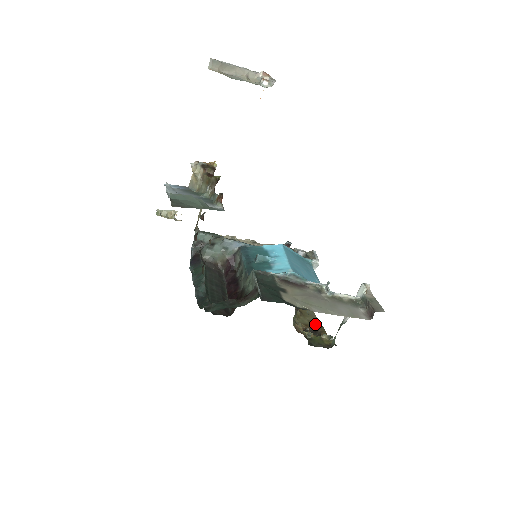
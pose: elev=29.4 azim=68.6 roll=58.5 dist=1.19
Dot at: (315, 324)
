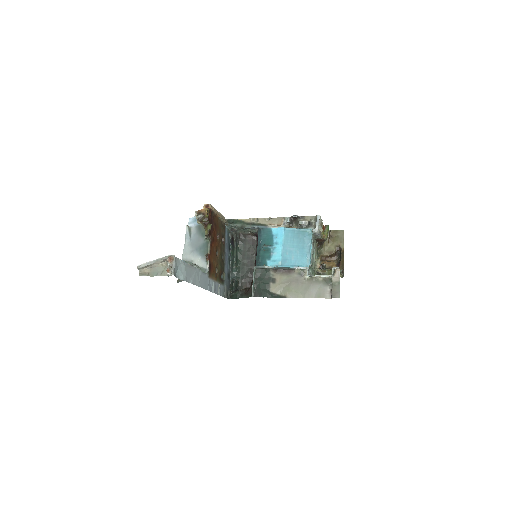
Dot at: (340, 248)
